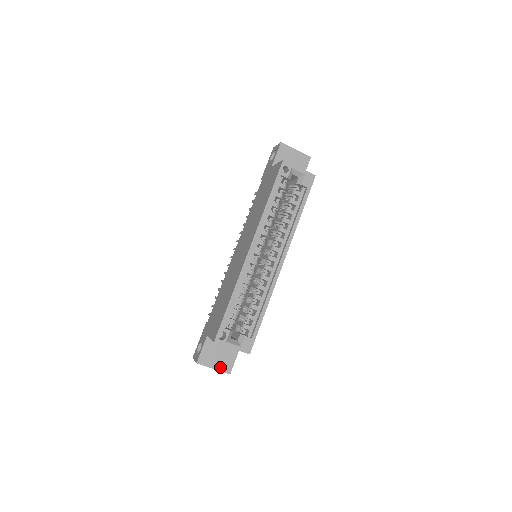
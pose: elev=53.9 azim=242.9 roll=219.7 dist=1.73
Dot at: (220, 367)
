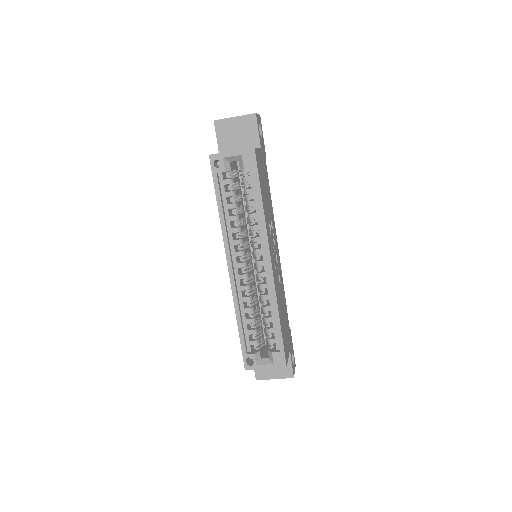
Dot at: (280, 375)
